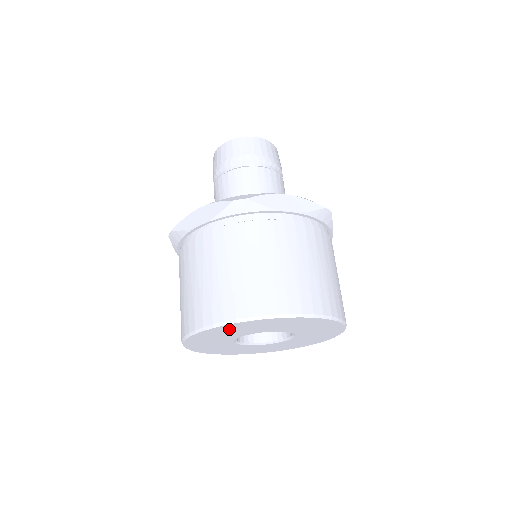
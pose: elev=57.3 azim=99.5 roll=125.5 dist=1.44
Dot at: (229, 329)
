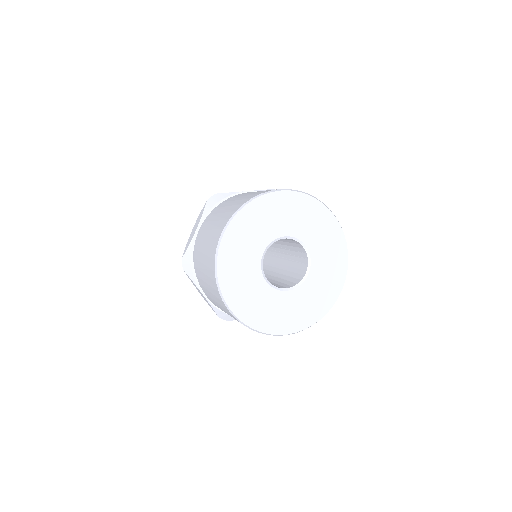
Dot at: (240, 234)
